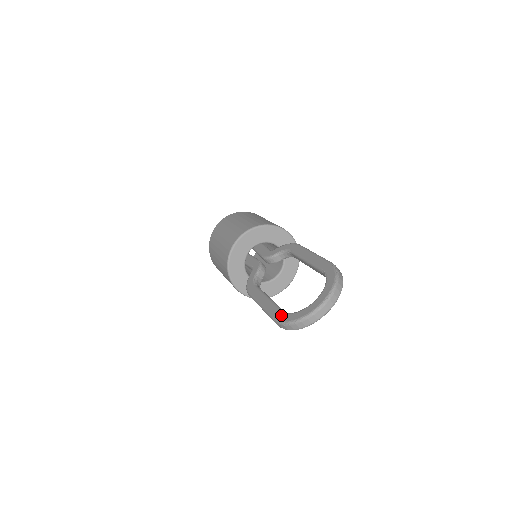
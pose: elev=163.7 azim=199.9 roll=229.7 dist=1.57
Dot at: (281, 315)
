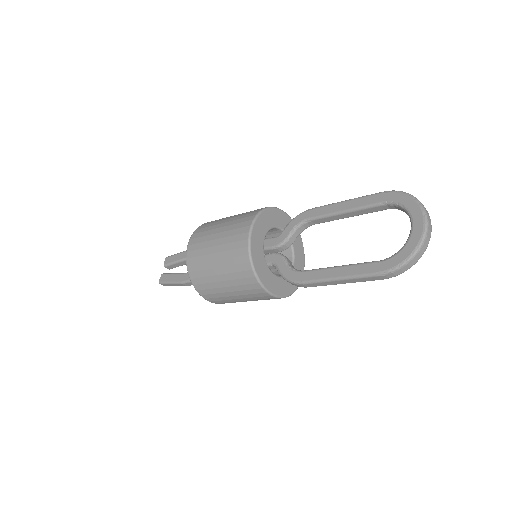
Dot at: (385, 264)
